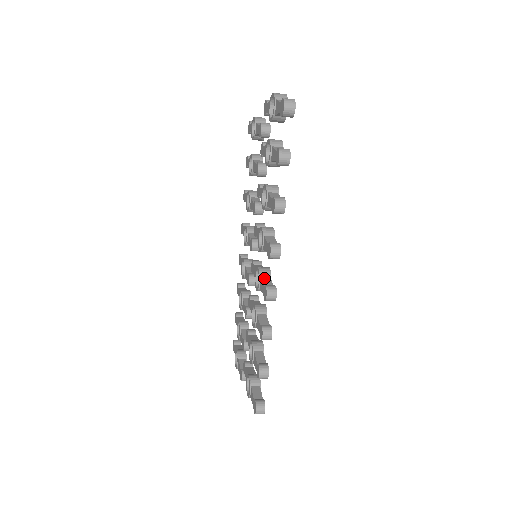
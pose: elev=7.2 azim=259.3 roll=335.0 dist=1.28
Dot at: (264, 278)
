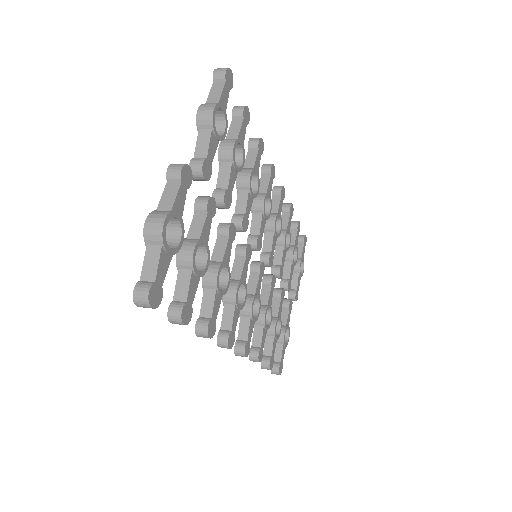
Dot at: (243, 321)
